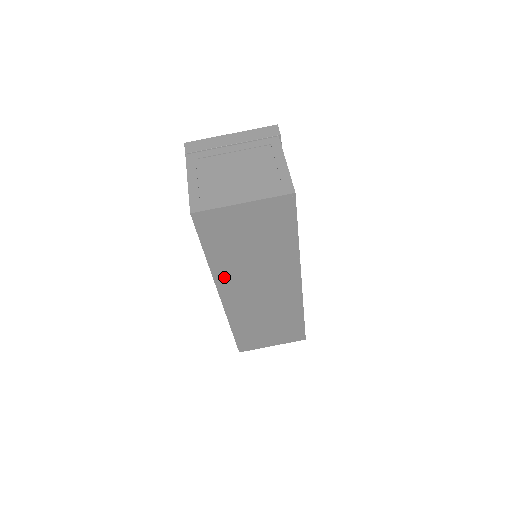
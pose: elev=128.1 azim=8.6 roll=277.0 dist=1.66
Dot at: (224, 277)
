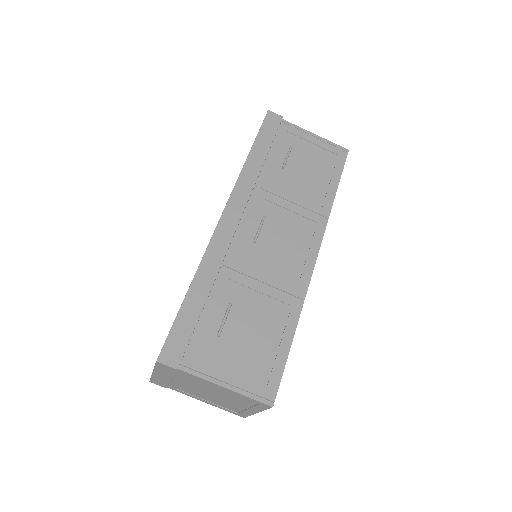
Dot at: occluded
